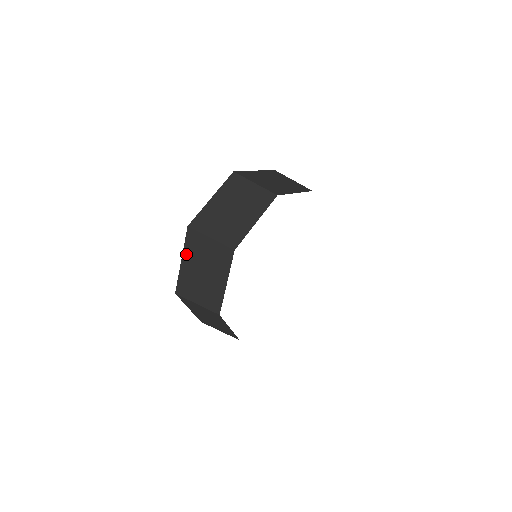
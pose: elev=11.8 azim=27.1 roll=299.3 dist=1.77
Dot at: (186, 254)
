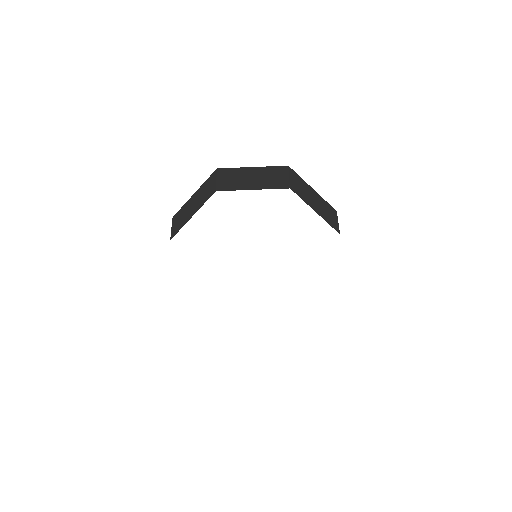
Dot at: occluded
